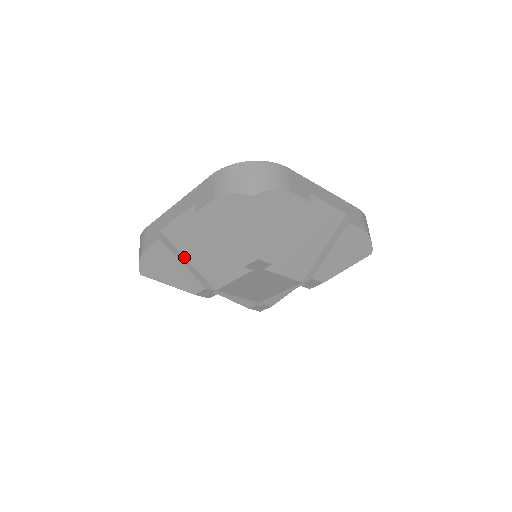
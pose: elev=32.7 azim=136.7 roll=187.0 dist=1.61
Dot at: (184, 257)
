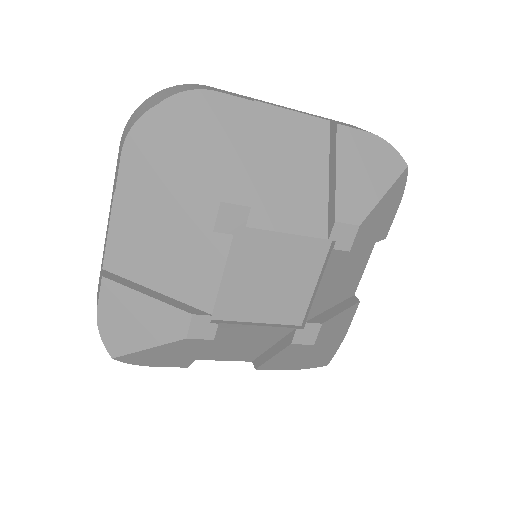
Dot at: (147, 288)
